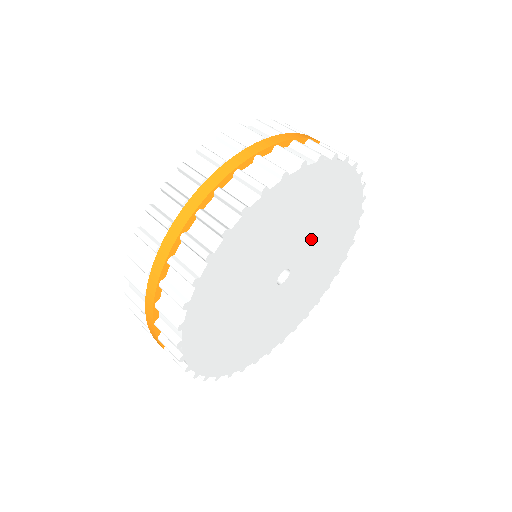
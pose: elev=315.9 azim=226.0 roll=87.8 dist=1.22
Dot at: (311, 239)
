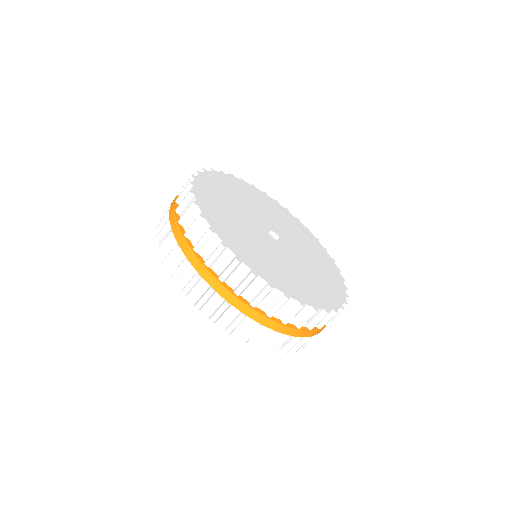
Dot at: (283, 229)
